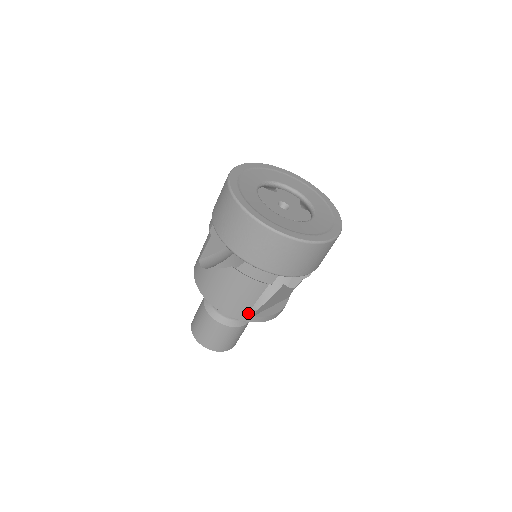
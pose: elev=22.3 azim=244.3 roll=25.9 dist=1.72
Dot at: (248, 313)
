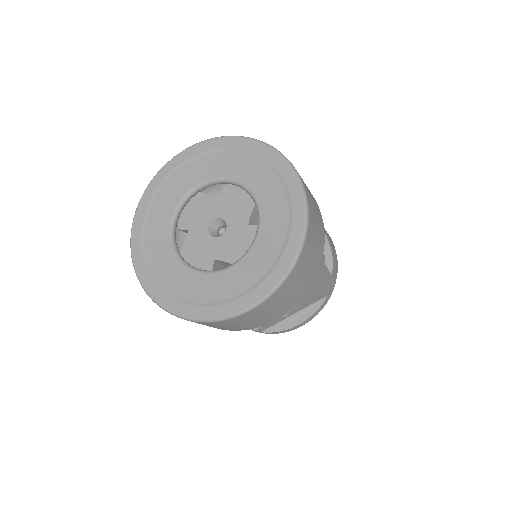
Dot at: occluded
